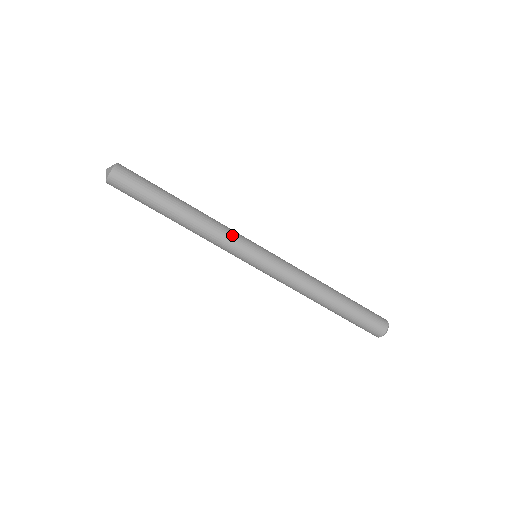
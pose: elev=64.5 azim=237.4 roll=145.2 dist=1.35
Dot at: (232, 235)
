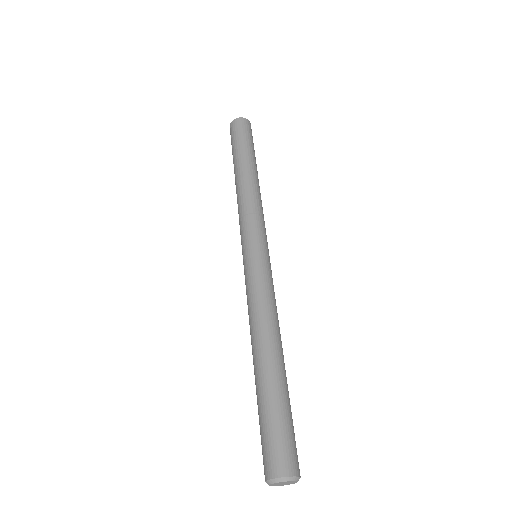
Dot at: (259, 216)
